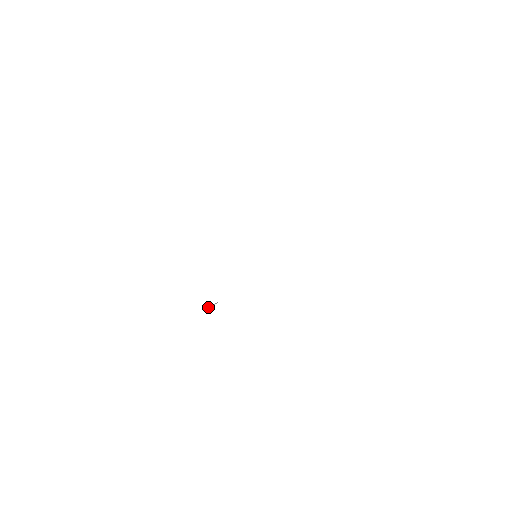
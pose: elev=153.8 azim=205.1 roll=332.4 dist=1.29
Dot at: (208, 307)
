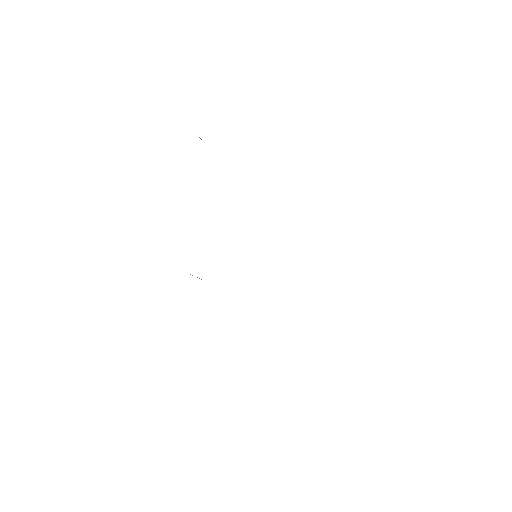
Dot at: occluded
